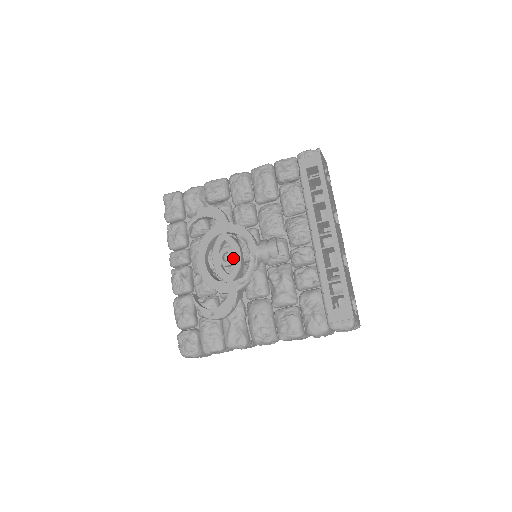
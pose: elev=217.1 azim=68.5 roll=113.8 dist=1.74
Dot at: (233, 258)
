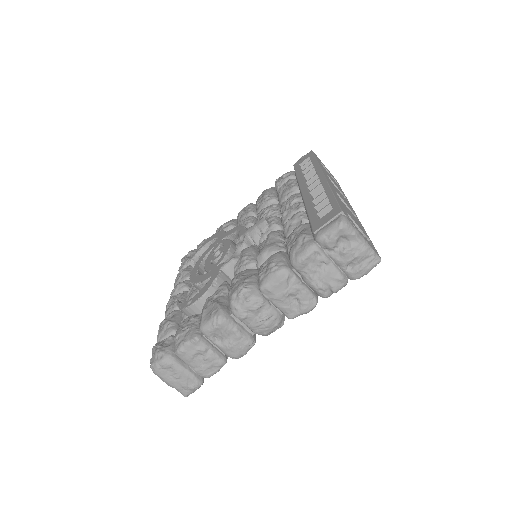
Dot at: (223, 250)
